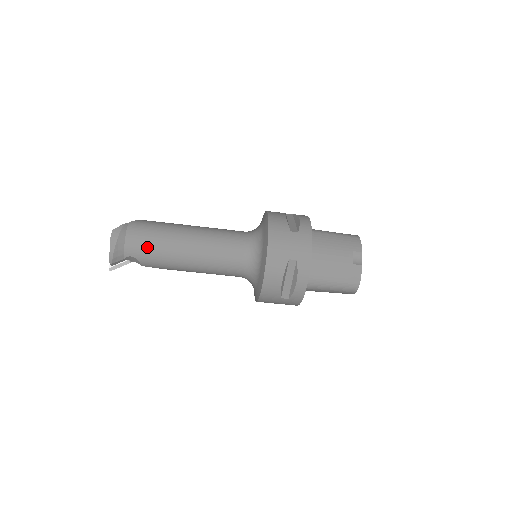
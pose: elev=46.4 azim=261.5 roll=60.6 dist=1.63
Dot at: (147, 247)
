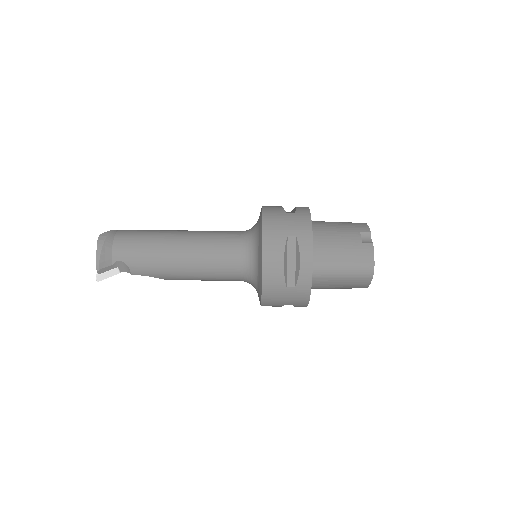
Dot at: (136, 248)
